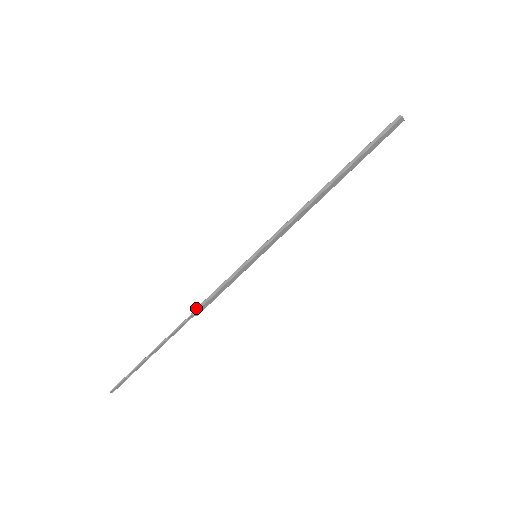
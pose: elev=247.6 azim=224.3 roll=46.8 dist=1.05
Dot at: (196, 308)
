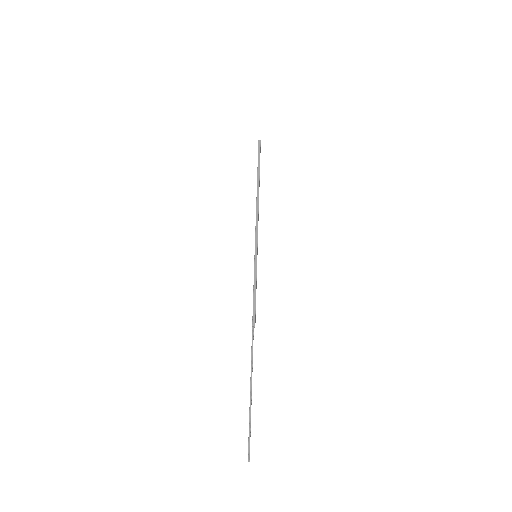
Dot at: (252, 320)
